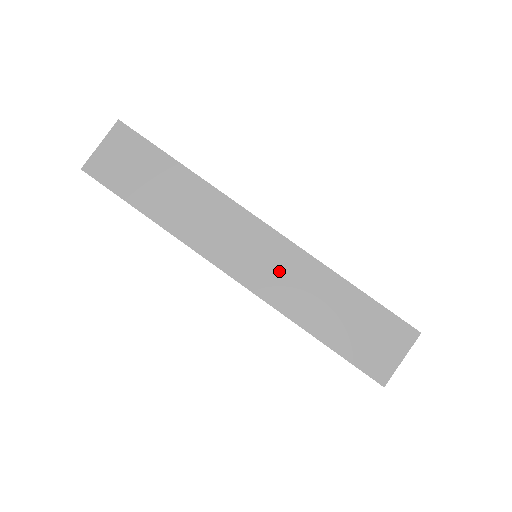
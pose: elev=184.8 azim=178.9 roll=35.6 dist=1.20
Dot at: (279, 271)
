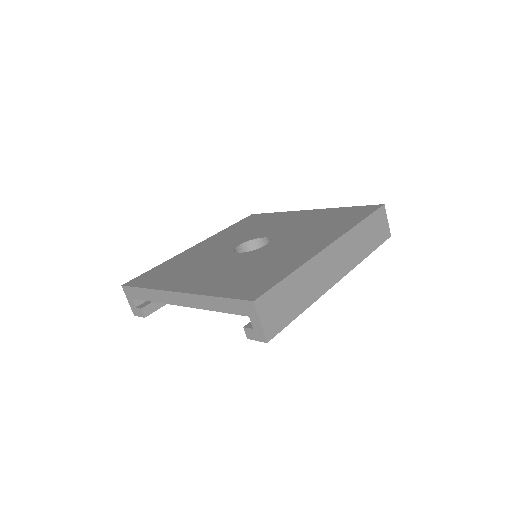
Dot at: (347, 252)
